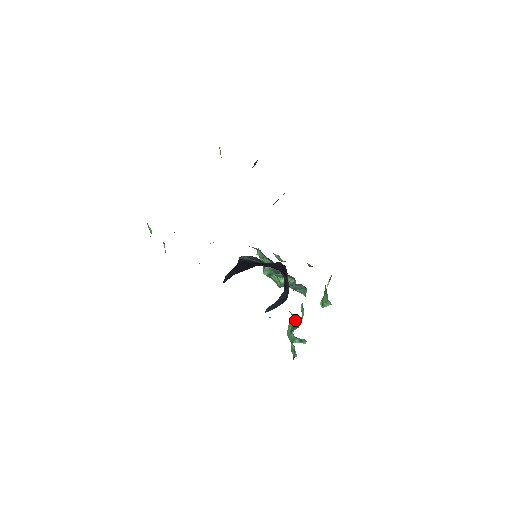
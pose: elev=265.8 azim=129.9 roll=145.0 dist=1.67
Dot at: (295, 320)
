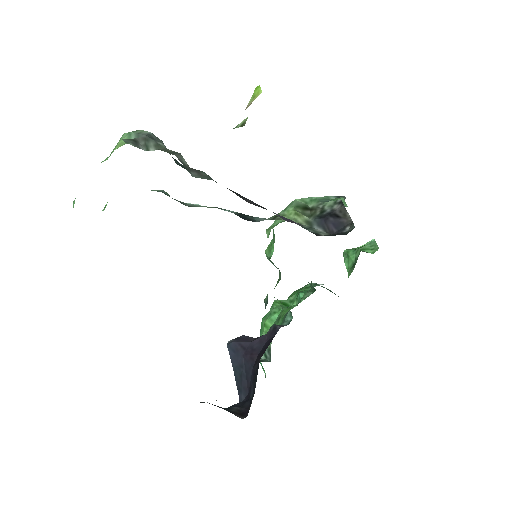
Dot at: occluded
